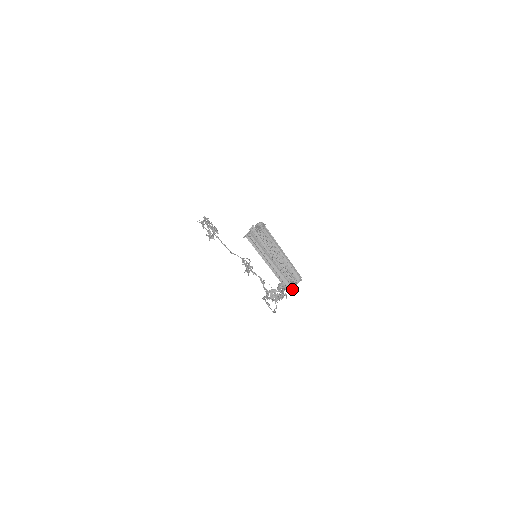
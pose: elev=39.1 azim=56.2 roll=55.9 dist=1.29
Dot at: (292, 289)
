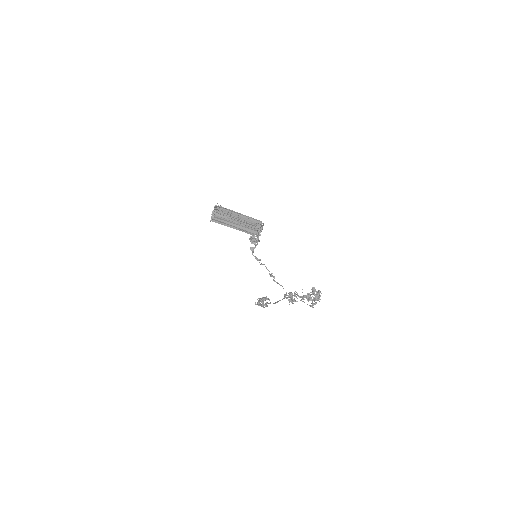
Dot at: (260, 234)
